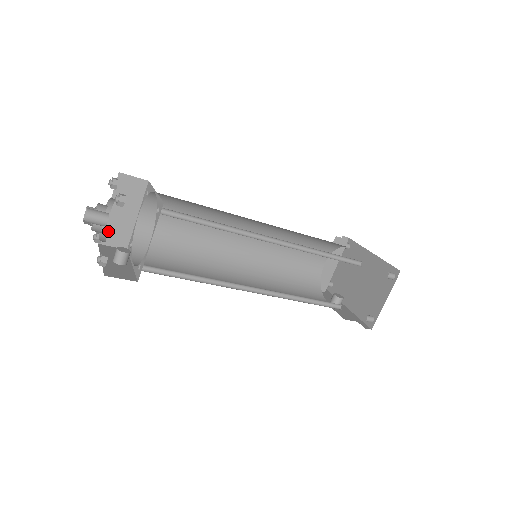
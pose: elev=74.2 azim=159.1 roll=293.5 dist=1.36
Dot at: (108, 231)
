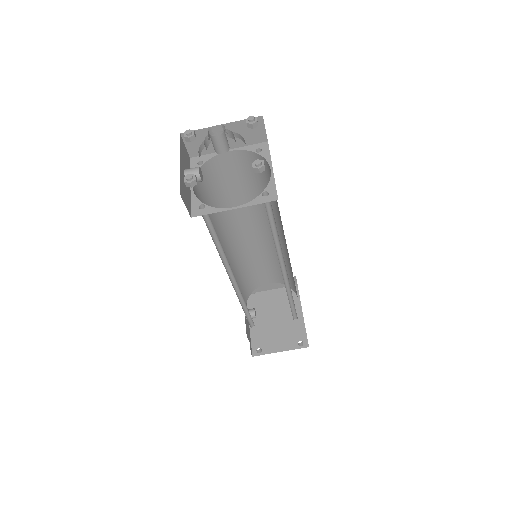
Dot at: (198, 135)
